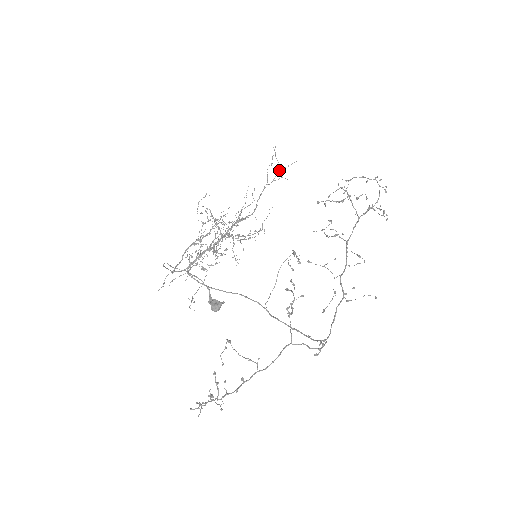
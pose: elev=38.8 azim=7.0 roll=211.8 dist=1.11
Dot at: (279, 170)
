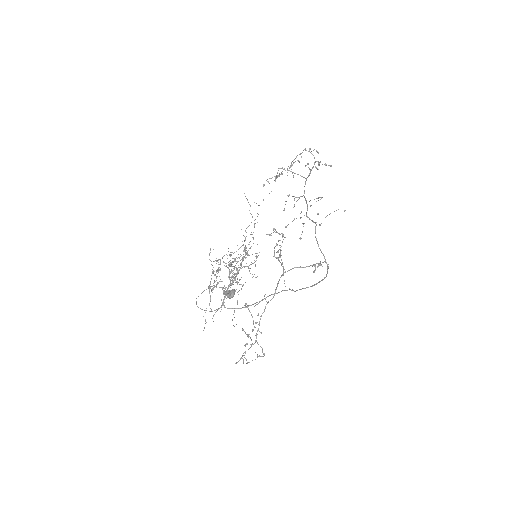
Dot at: occluded
